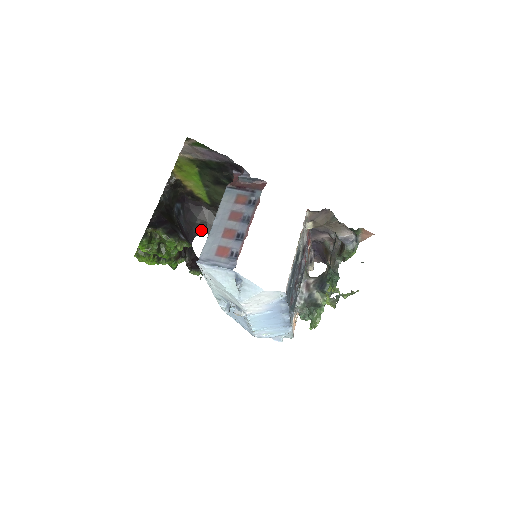
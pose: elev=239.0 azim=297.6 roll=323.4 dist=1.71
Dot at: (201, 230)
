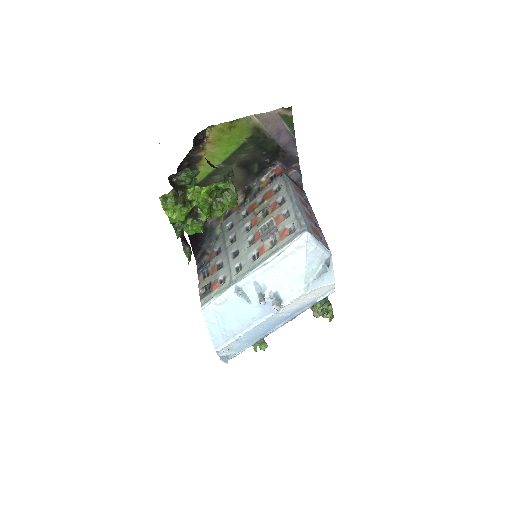
Dot at: occluded
